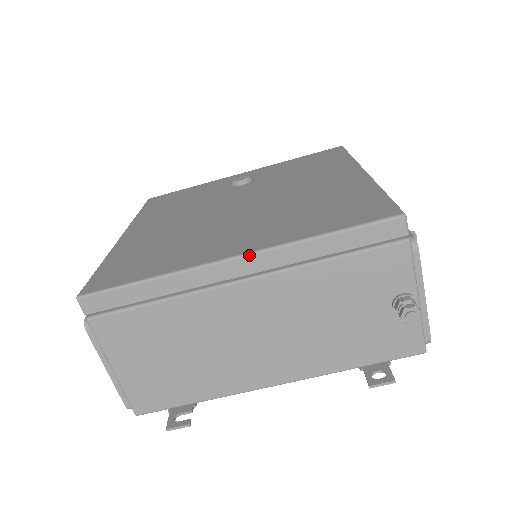
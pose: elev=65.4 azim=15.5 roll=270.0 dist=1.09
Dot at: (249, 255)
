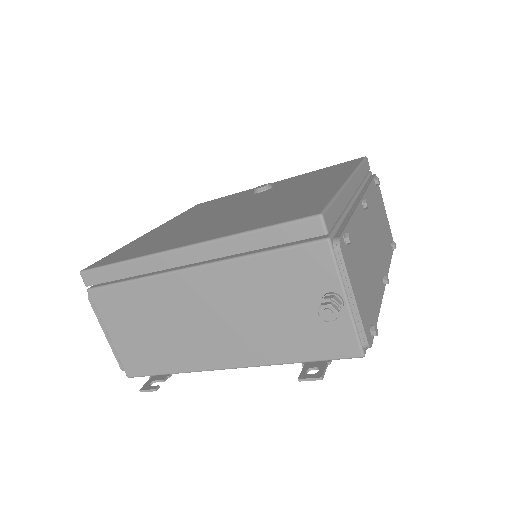
Dot at: (194, 246)
